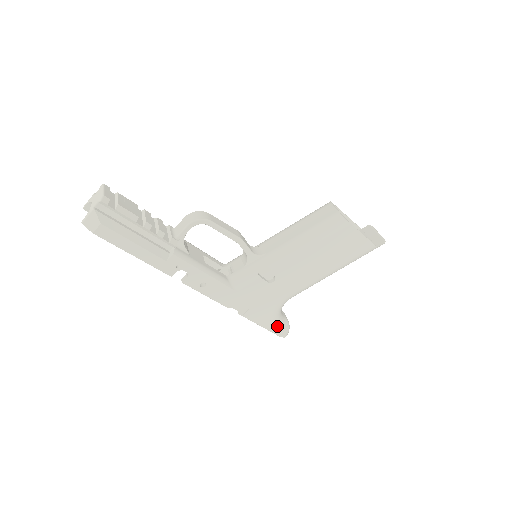
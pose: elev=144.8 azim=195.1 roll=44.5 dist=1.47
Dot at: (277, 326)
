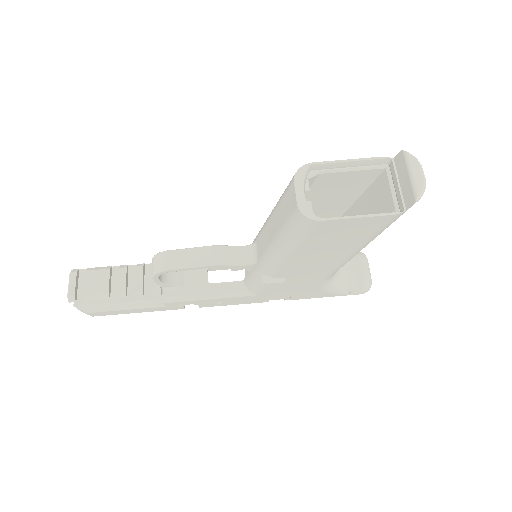
Dot at: (344, 291)
